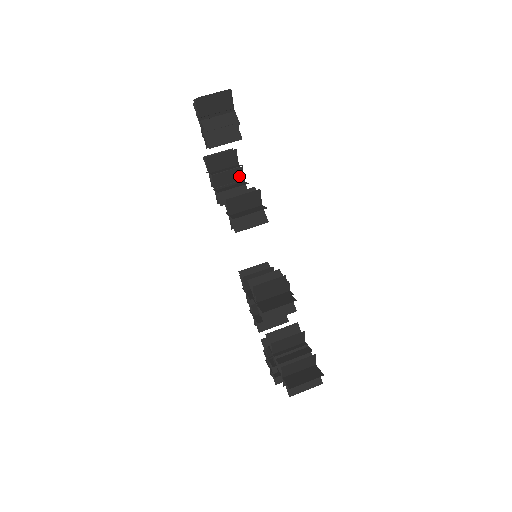
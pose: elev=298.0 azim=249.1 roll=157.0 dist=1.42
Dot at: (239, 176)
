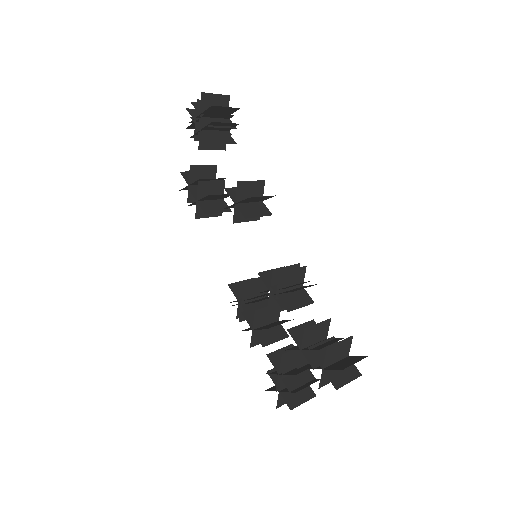
Dot at: (220, 191)
